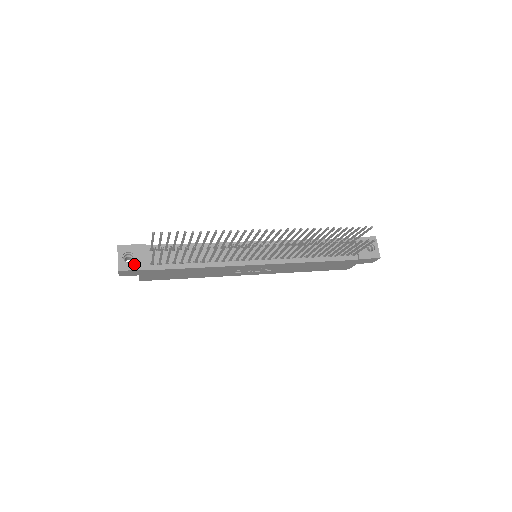
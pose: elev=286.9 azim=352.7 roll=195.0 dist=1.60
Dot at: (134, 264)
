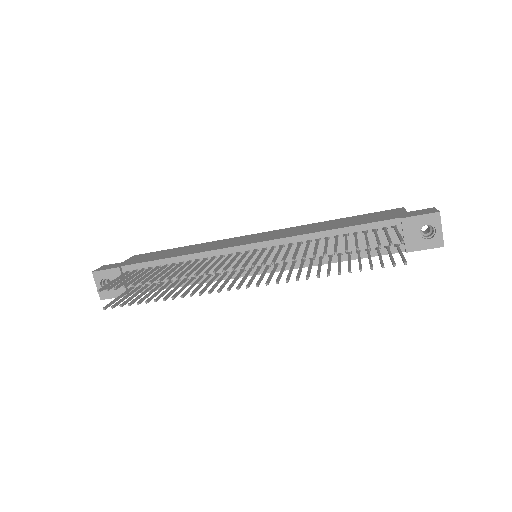
Dot at: (113, 291)
